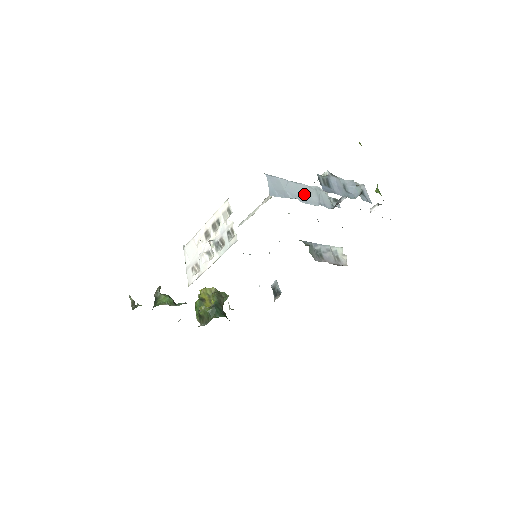
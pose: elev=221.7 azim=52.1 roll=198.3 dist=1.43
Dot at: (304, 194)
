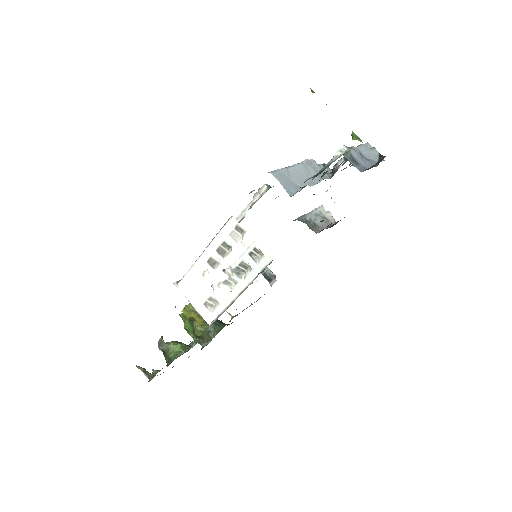
Dot at: (306, 175)
